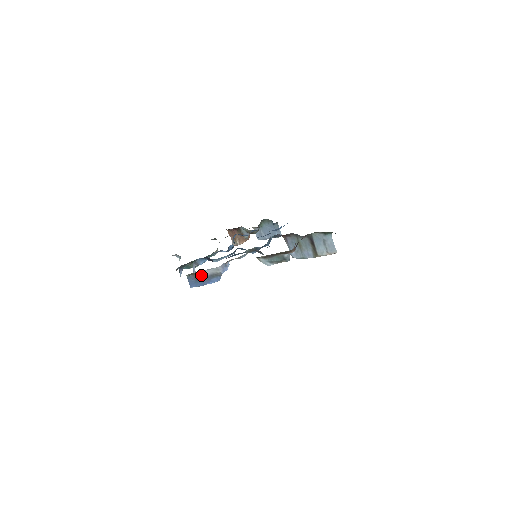
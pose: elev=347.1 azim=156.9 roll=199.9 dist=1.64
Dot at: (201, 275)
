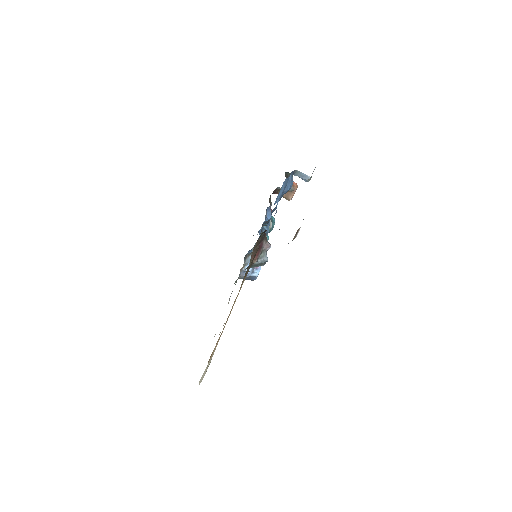
Dot at: occluded
